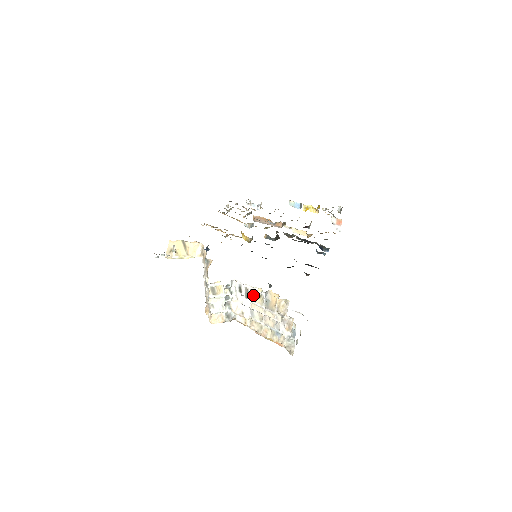
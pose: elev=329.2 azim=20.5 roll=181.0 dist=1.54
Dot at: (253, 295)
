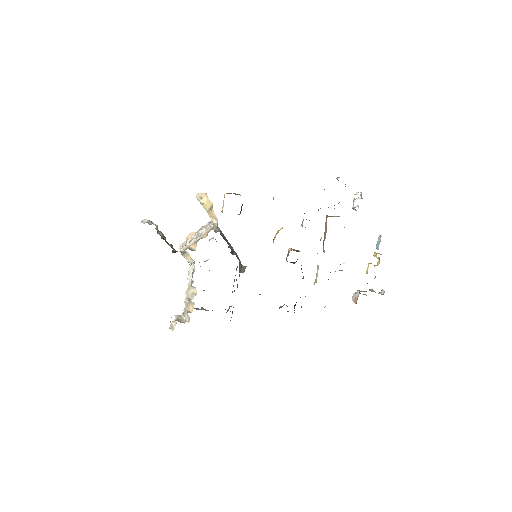
Dot at: (193, 287)
